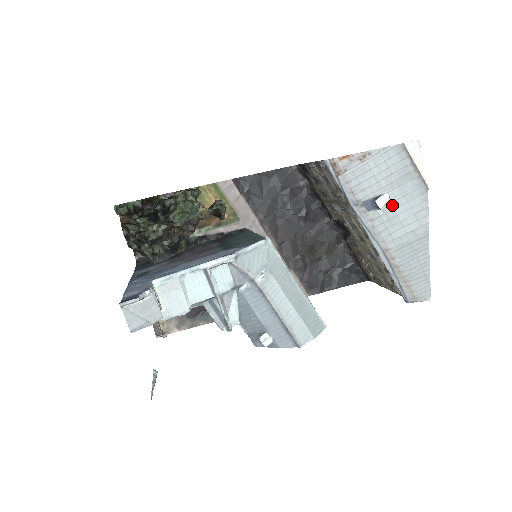
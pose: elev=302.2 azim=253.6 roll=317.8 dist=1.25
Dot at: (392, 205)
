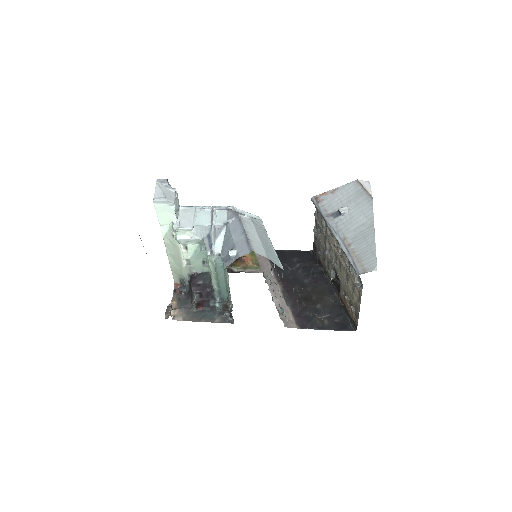
Dot at: (350, 212)
